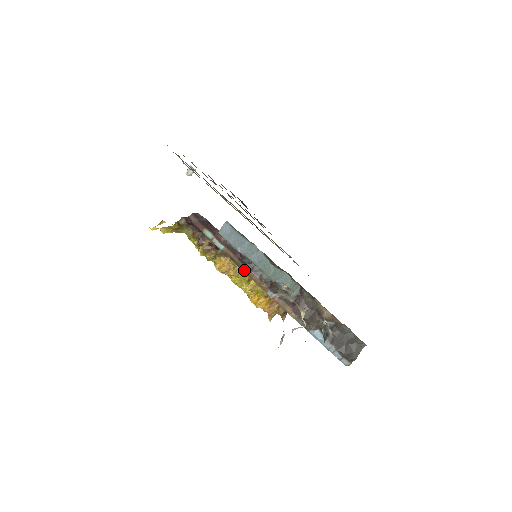
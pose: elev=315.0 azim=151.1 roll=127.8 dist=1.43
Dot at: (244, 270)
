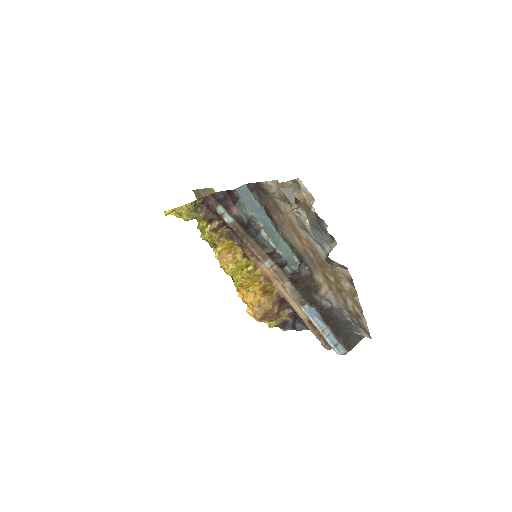
Dot at: (247, 240)
